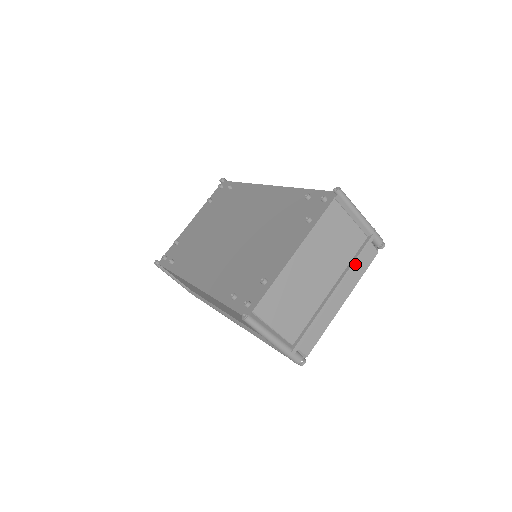
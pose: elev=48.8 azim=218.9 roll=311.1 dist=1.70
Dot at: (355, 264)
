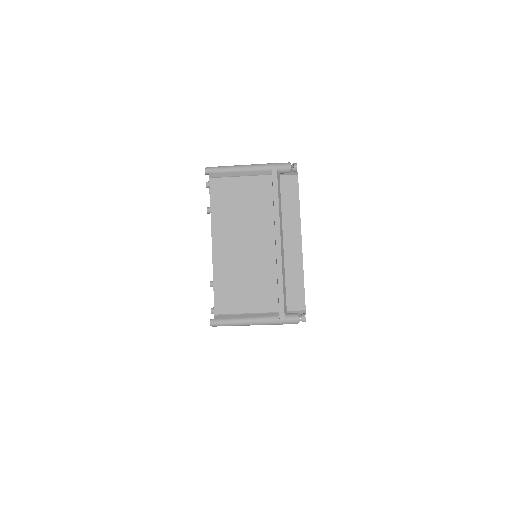
Dot at: (278, 205)
